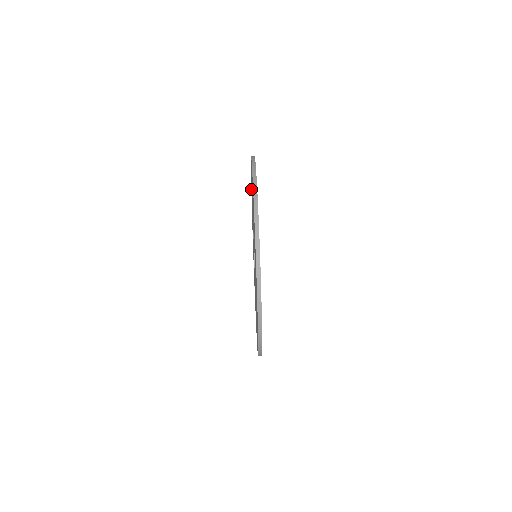
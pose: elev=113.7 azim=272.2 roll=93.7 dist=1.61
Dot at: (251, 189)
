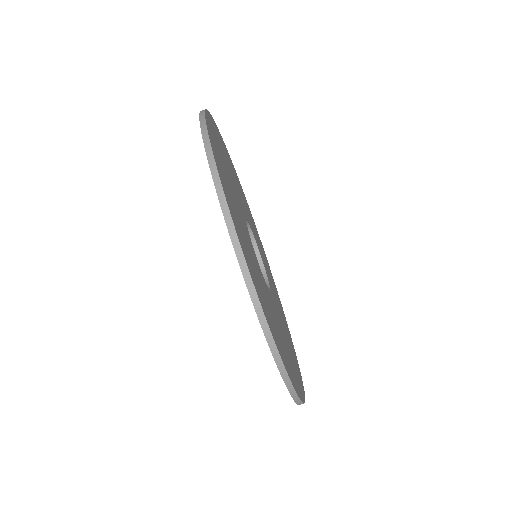
Dot at: occluded
